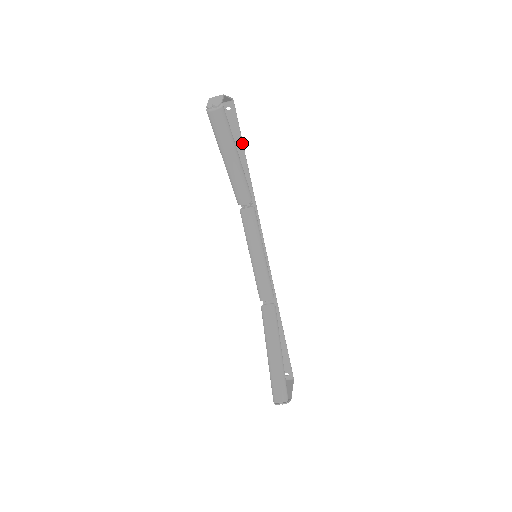
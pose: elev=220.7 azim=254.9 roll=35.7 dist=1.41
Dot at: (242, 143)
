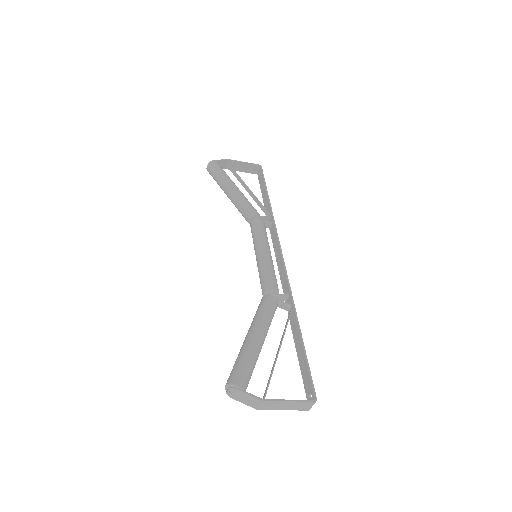
Dot at: (265, 186)
